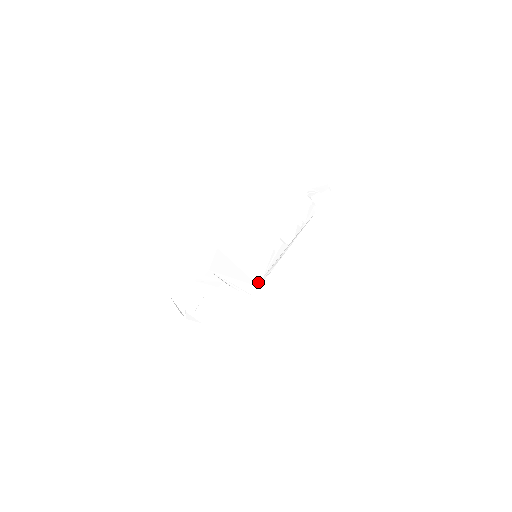
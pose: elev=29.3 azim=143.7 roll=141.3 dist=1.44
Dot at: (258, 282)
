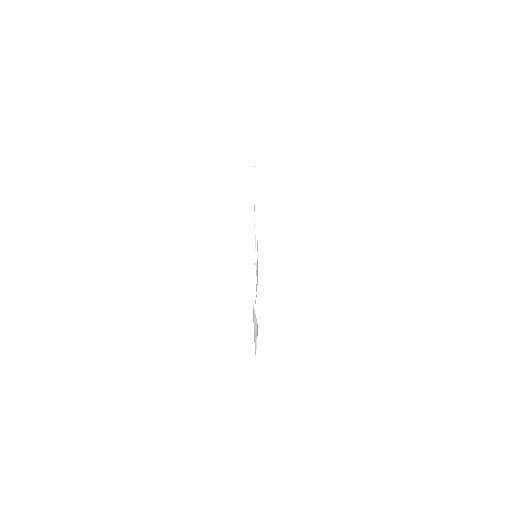
Dot at: occluded
